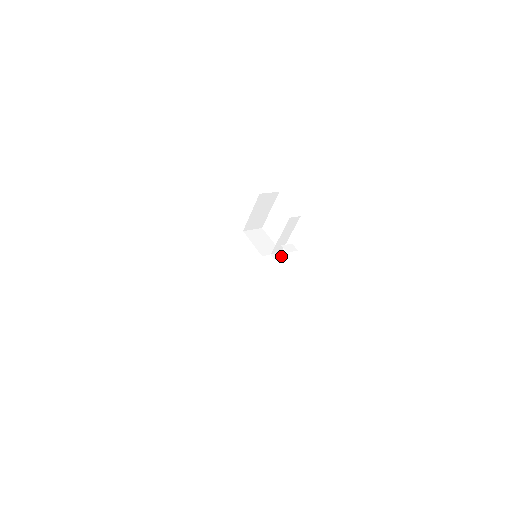
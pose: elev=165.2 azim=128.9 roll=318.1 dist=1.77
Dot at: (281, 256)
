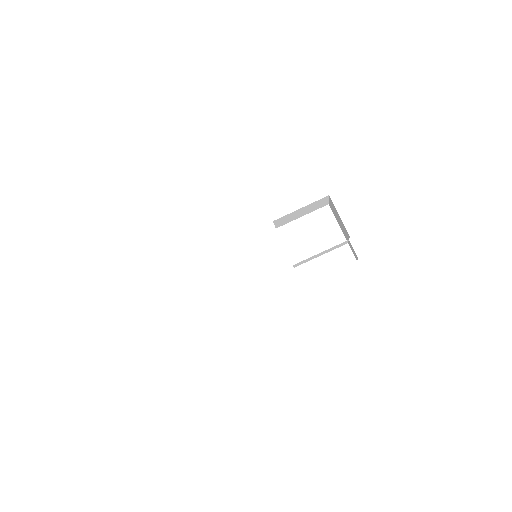
Dot at: occluded
